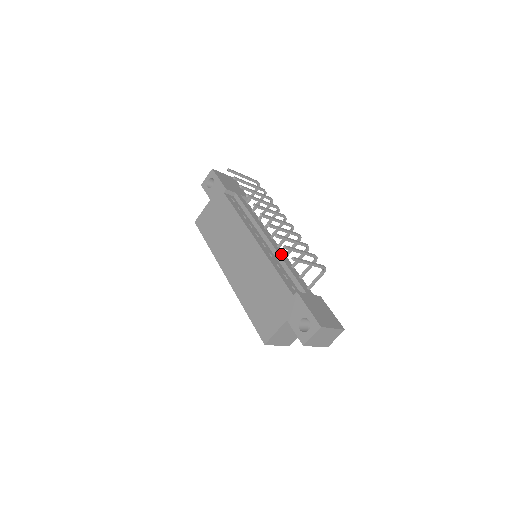
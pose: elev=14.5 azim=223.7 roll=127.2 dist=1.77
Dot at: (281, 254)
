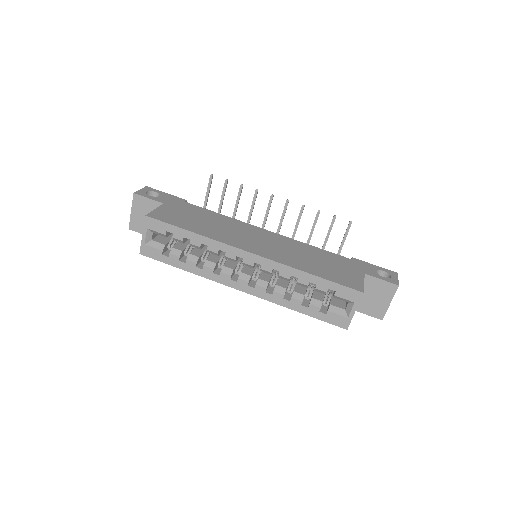
Dot at: occluded
